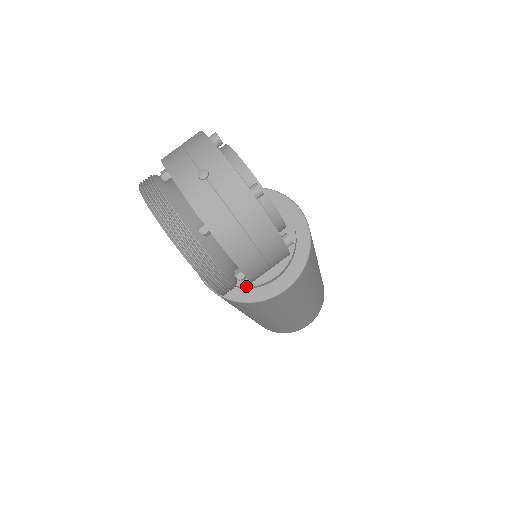
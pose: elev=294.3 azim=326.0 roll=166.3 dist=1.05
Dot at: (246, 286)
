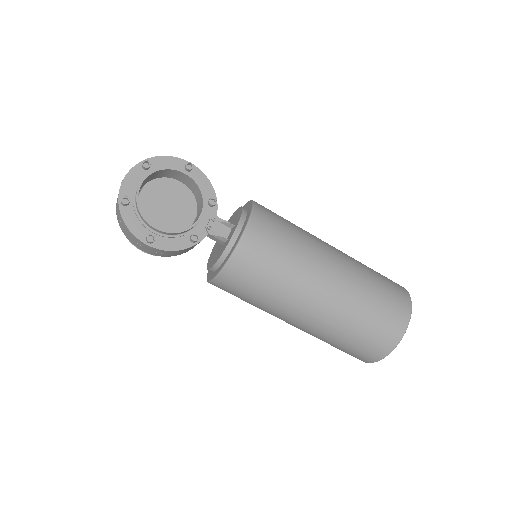
Dot at: (207, 266)
